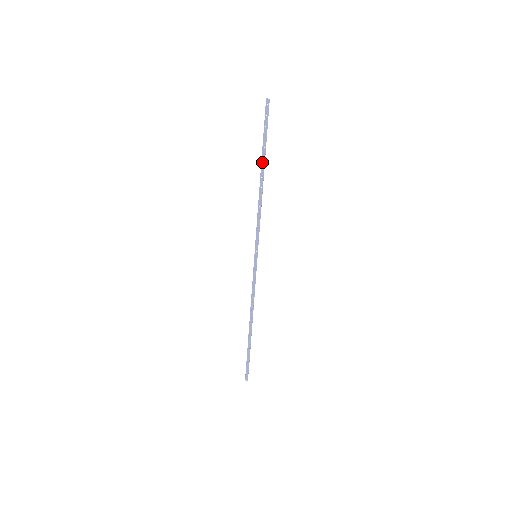
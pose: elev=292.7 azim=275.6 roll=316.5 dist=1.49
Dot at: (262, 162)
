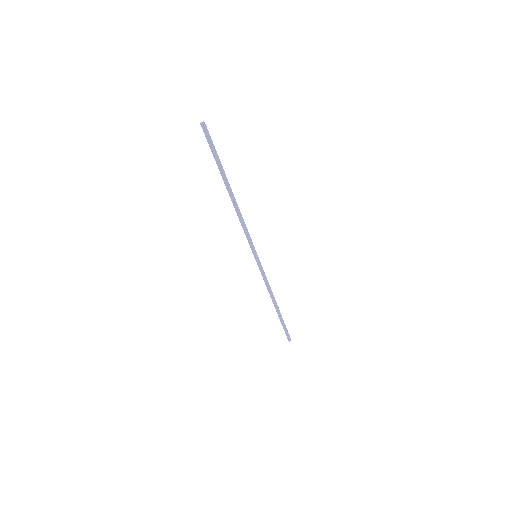
Dot at: (226, 181)
